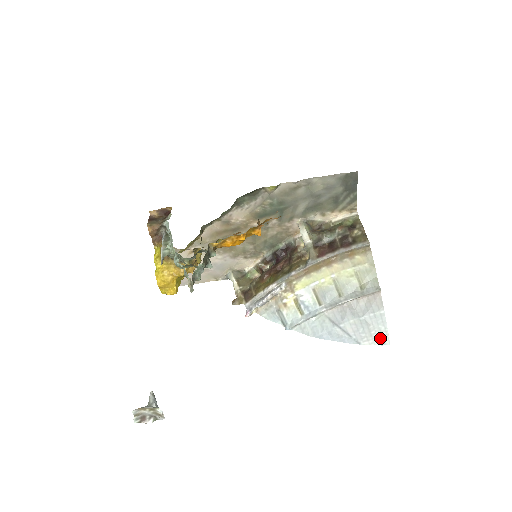
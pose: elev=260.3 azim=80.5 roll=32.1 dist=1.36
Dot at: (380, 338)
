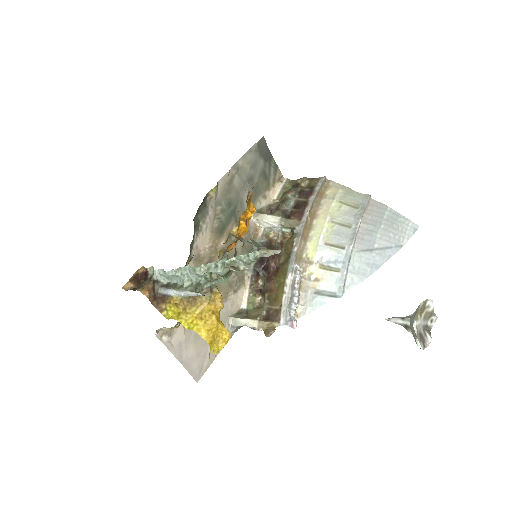
Dot at: (409, 228)
